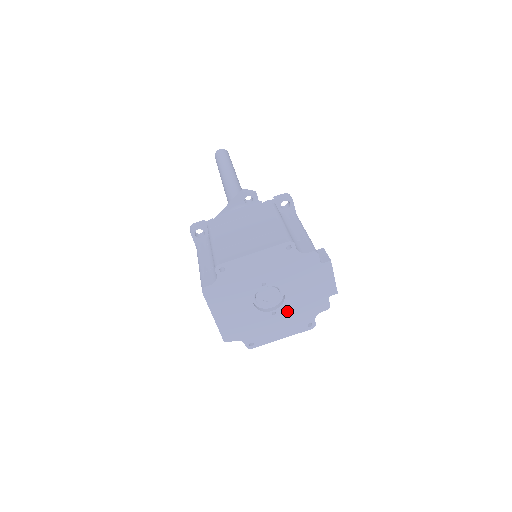
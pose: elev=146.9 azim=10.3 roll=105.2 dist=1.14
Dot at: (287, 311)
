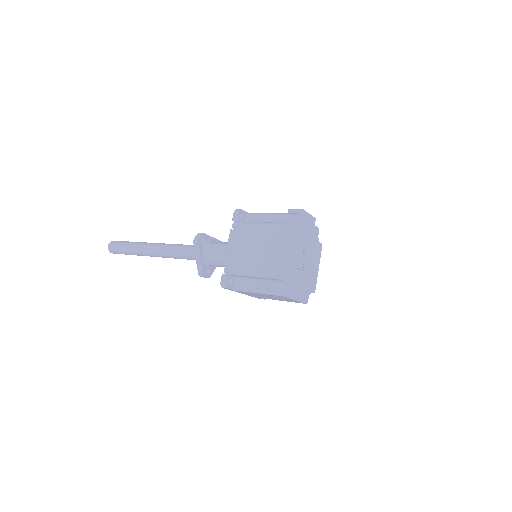
Dot at: (310, 254)
